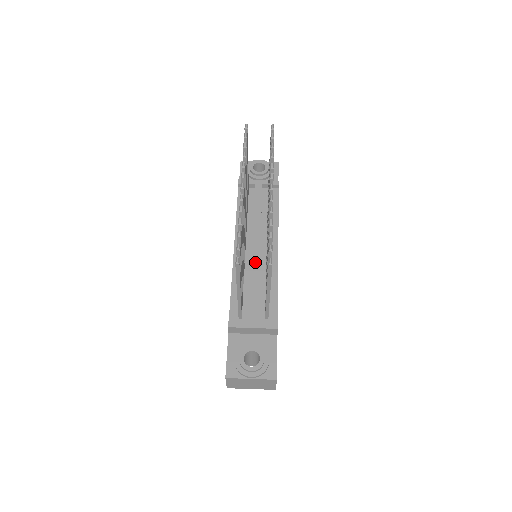
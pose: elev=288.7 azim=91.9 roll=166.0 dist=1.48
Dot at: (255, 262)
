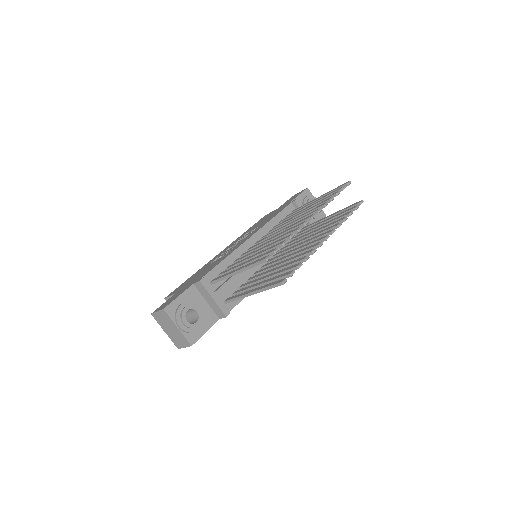
Dot at: occluded
